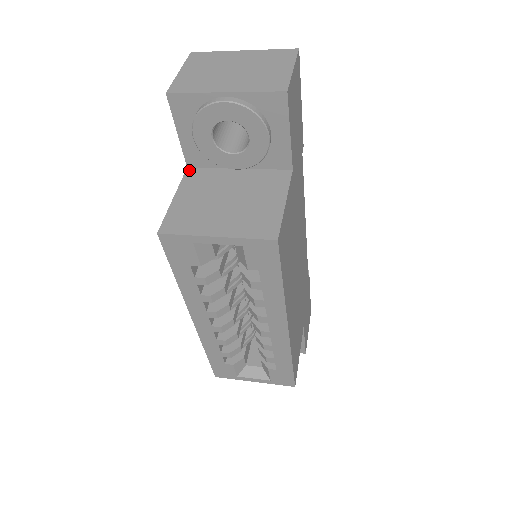
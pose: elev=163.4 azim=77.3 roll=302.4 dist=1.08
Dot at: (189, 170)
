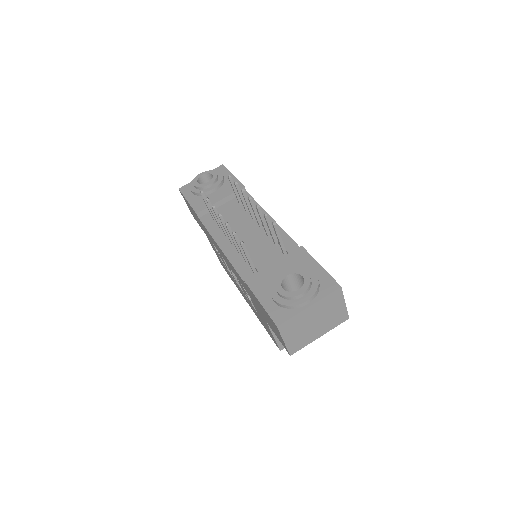
Dot at: occluded
